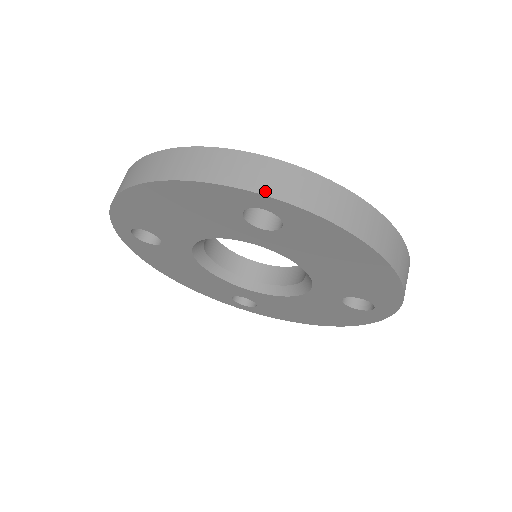
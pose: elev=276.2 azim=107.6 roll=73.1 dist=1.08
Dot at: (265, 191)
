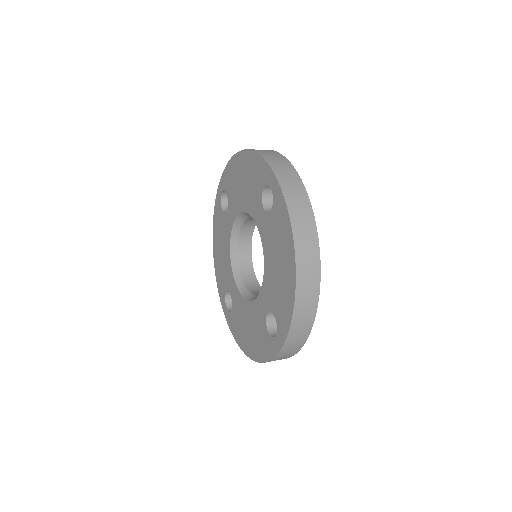
Dot at: (278, 175)
